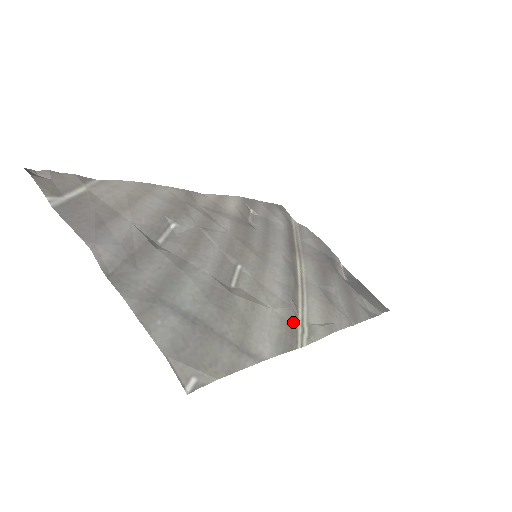
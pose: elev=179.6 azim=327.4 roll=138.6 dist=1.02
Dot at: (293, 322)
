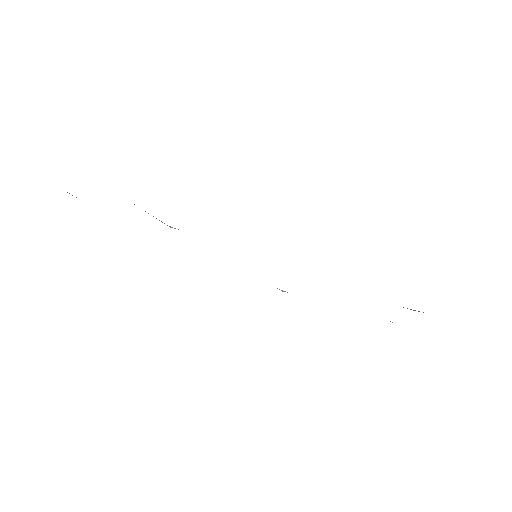
Dot at: occluded
